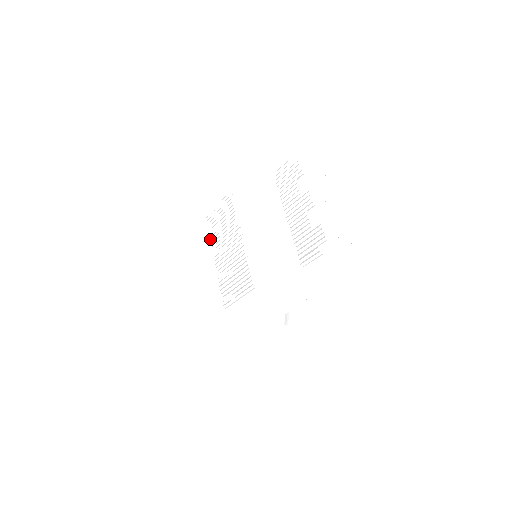
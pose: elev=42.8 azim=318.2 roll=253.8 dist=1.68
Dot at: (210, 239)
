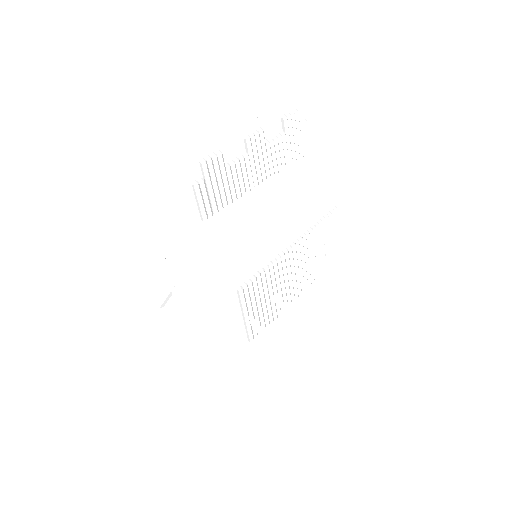
Dot at: occluded
